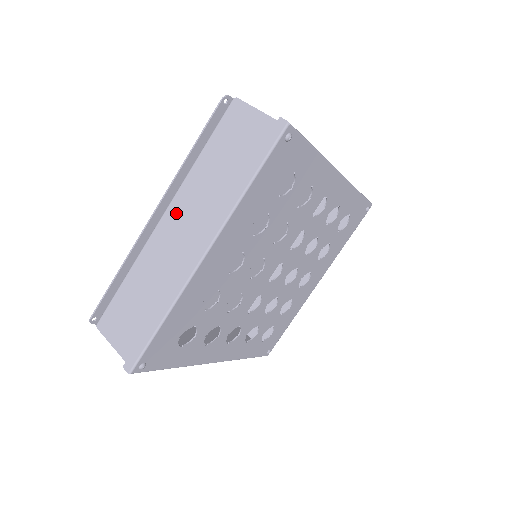
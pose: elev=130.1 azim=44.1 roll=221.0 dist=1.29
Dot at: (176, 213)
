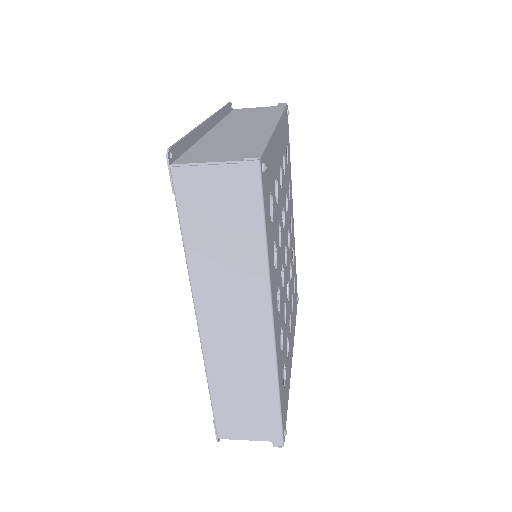
Dot at: (225, 126)
